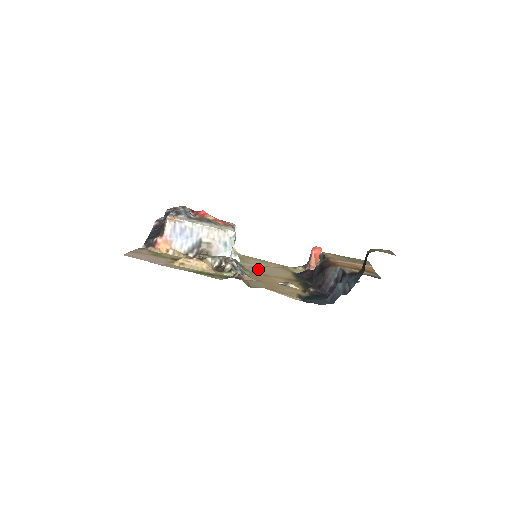
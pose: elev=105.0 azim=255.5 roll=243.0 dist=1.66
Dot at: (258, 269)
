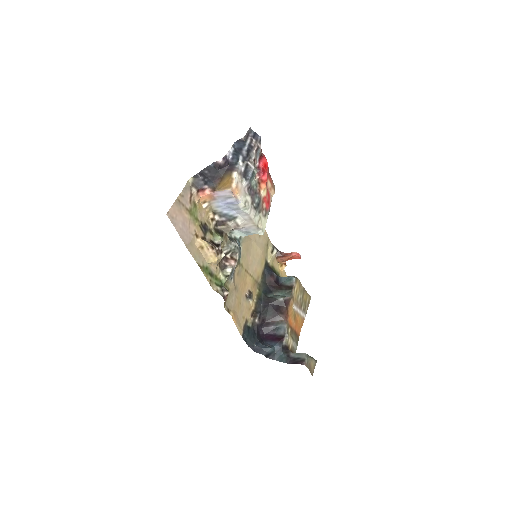
Dot at: (248, 252)
